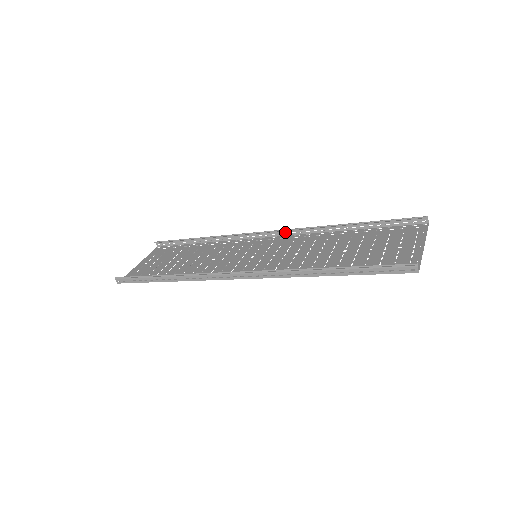
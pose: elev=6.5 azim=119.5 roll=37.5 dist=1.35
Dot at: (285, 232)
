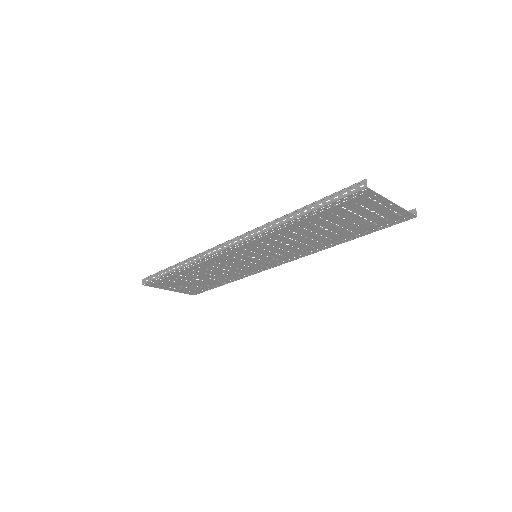
Dot at: occluded
